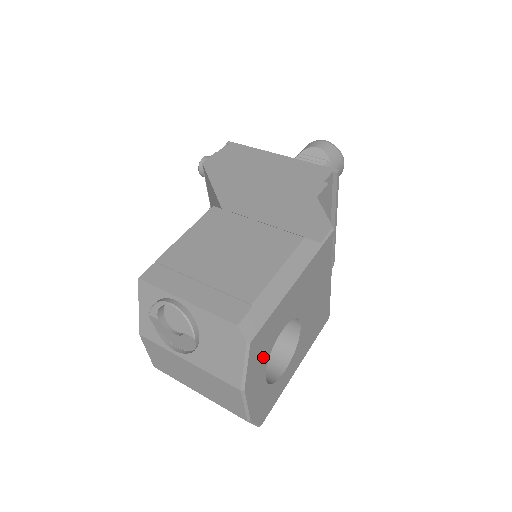
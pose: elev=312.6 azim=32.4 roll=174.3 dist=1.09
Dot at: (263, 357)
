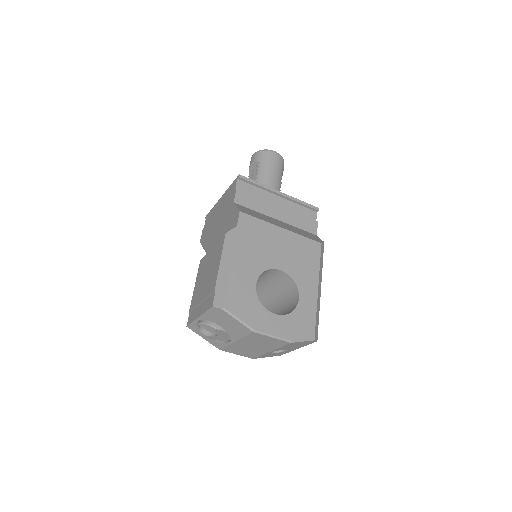
Dot at: (253, 307)
